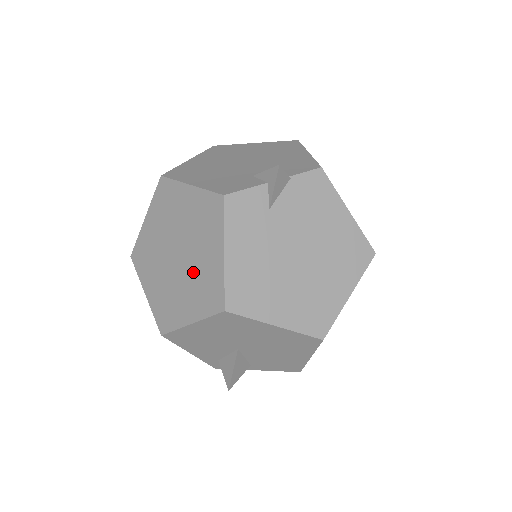
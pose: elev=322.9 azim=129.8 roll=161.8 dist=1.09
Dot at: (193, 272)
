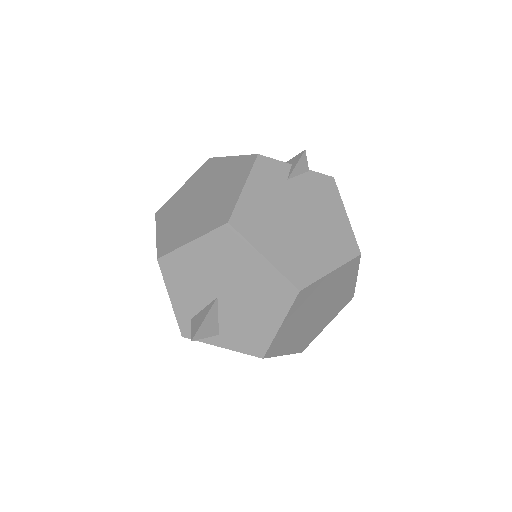
Dot at: (210, 206)
